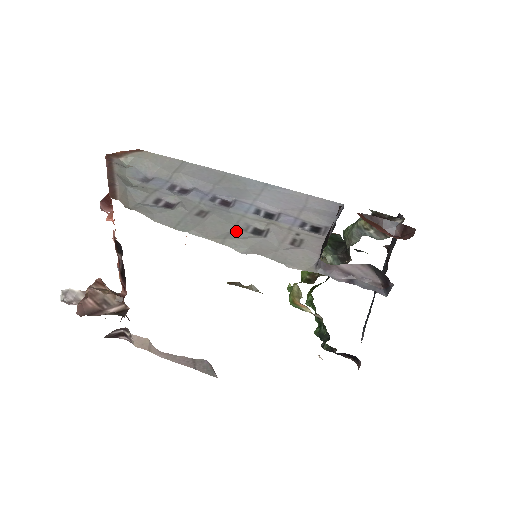
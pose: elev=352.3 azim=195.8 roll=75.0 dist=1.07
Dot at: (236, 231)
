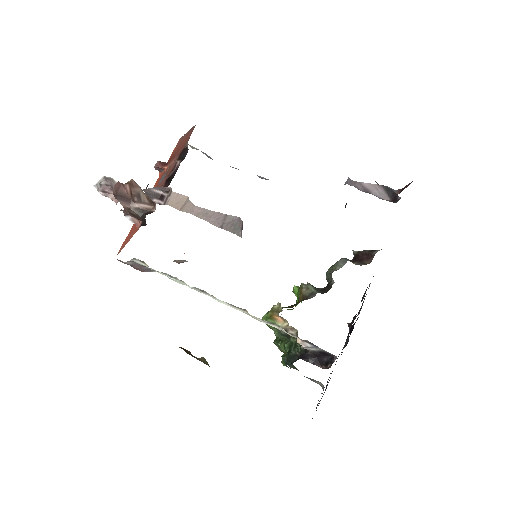
Dot at: occluded
